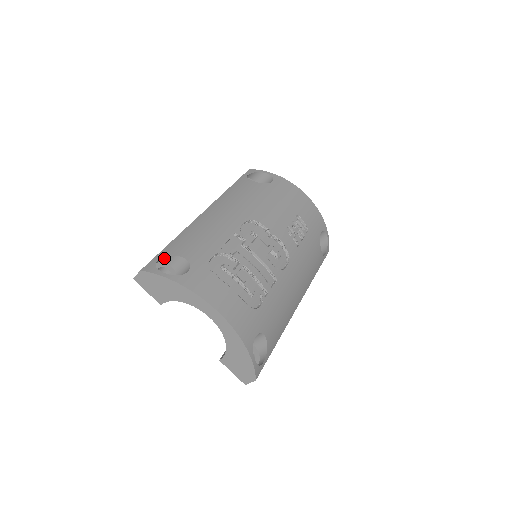
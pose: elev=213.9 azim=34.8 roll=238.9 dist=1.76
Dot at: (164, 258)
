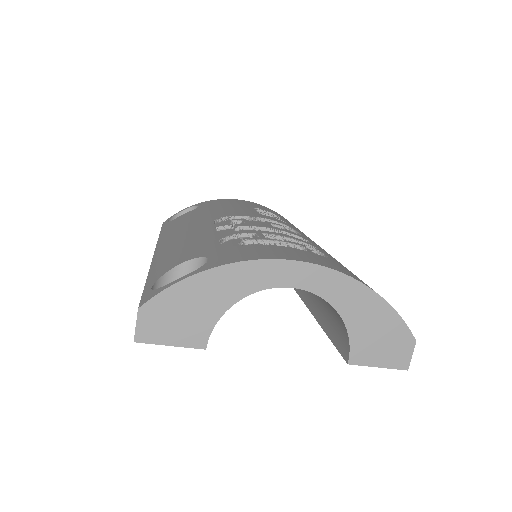
Dot at: (157, 286)
